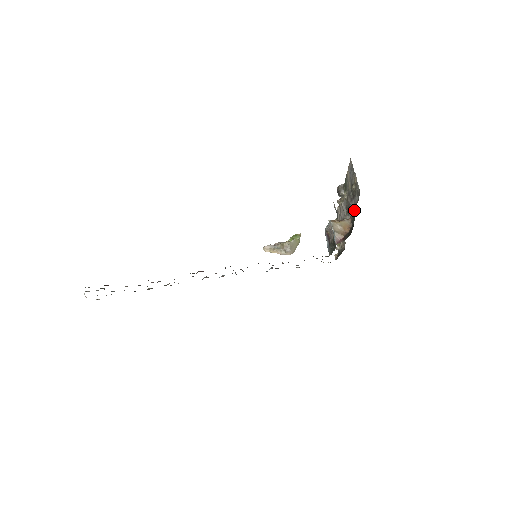
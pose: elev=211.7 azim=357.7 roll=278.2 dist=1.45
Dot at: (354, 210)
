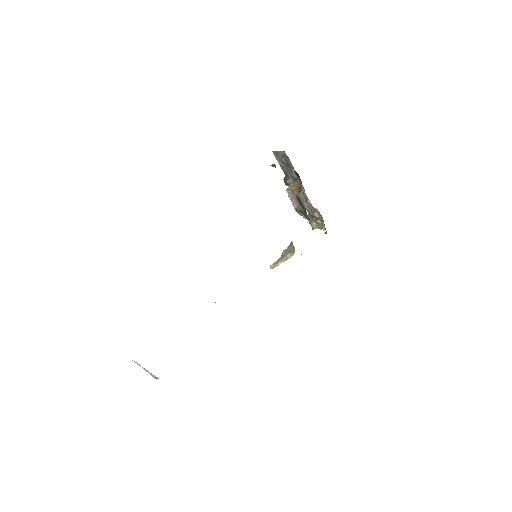
Dot at: occluded
